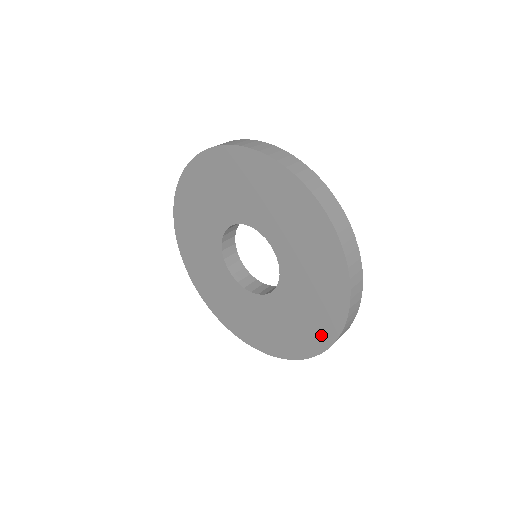
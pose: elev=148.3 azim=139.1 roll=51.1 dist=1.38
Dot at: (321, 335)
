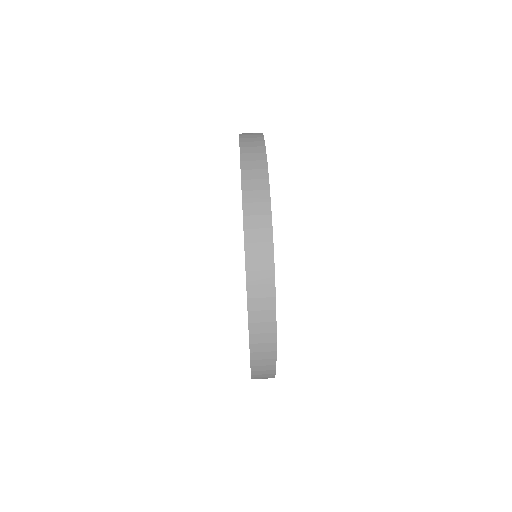
Dot at: occluded
